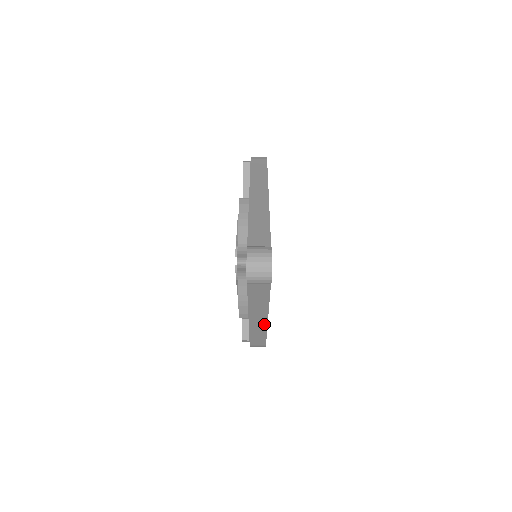
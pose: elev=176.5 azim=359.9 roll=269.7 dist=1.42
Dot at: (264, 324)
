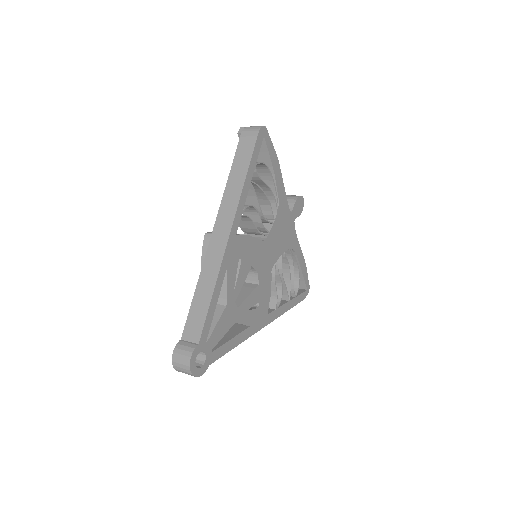
Dot at: (267, 322)
